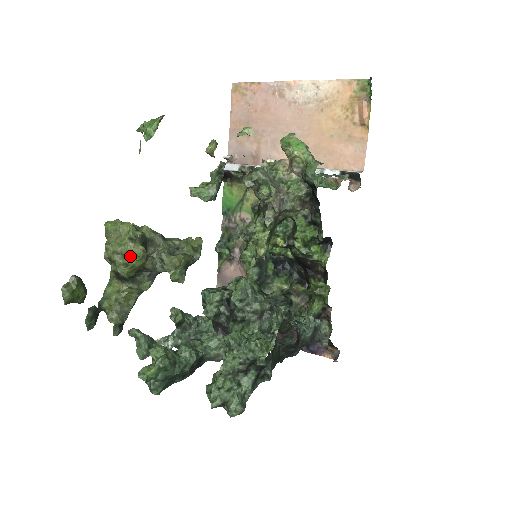
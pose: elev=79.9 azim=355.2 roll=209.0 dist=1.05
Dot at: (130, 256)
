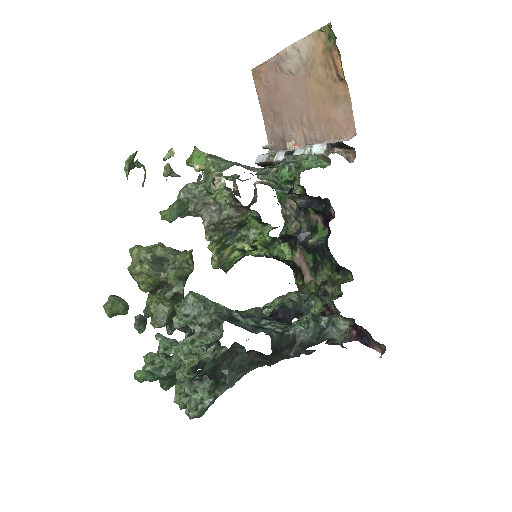
Dot at: (144, 275)
